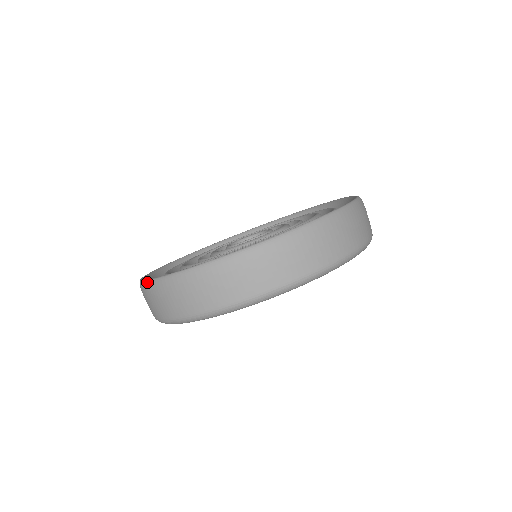
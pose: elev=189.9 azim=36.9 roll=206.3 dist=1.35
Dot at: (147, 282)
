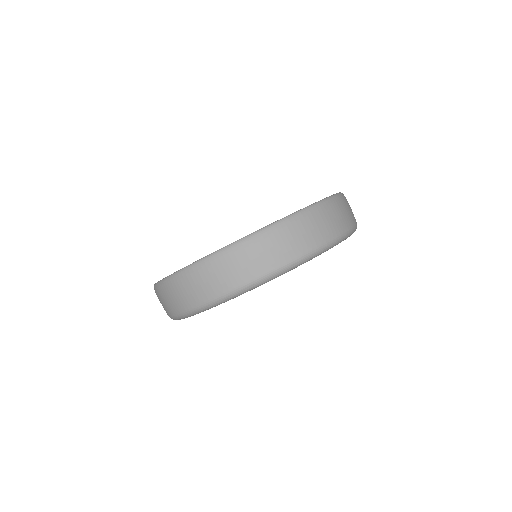
Dot at: (214, 254)
